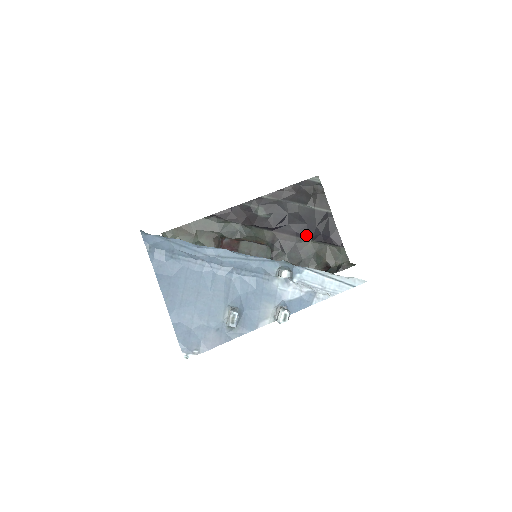
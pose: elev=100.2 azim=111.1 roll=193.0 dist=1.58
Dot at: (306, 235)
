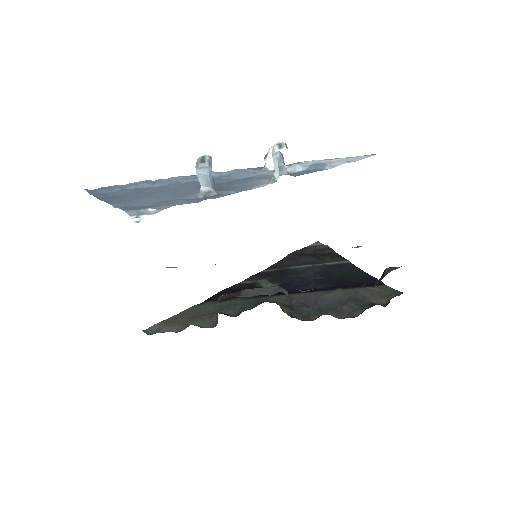
Dot at: (330, 288)
